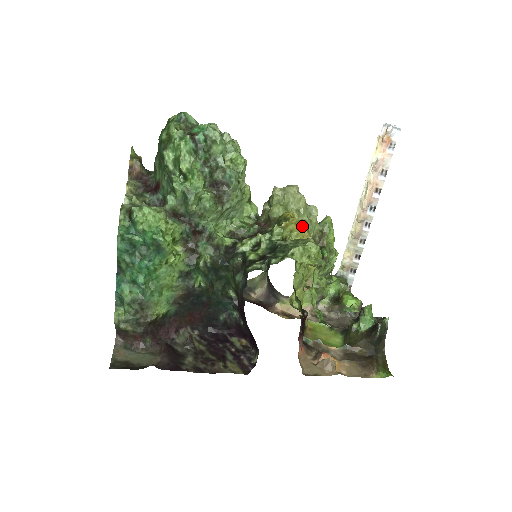
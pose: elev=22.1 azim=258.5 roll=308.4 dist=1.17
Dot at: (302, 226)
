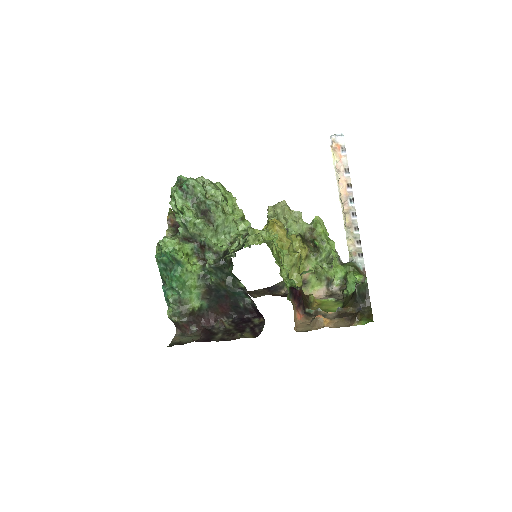
Dot at: (274, 225)
